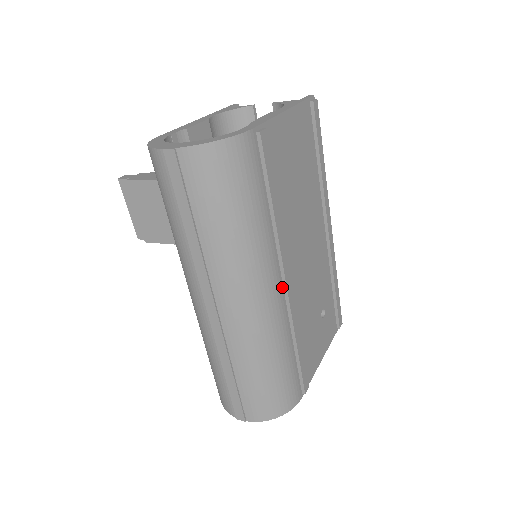
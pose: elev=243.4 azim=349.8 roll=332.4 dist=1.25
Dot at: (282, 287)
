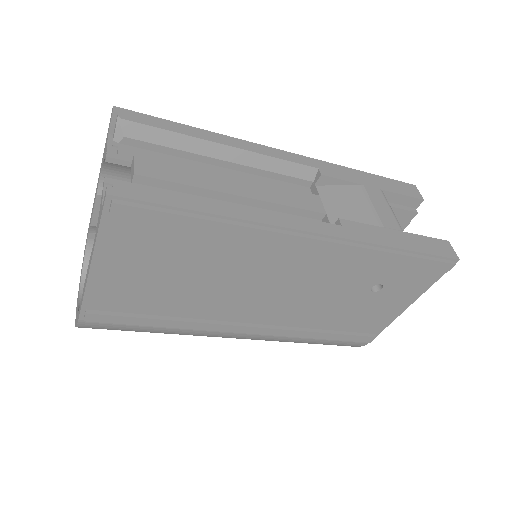
Dot at: (250, 331)
